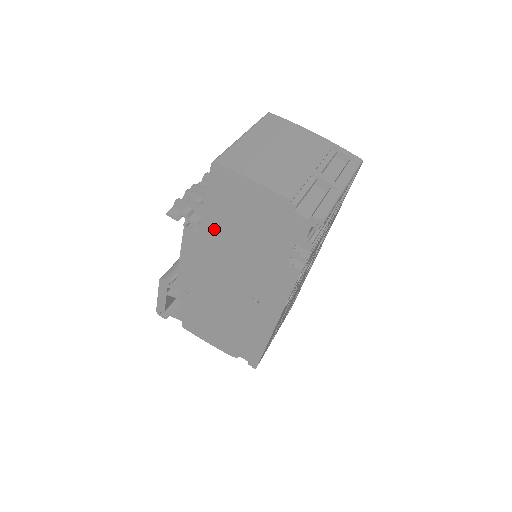
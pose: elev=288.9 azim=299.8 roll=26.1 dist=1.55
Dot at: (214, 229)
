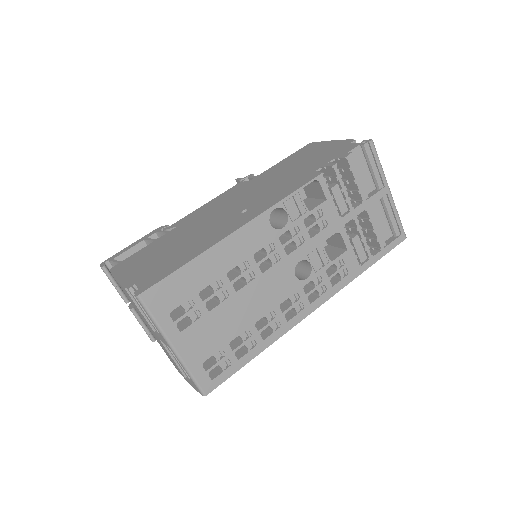
Dot at: (267, 174)
